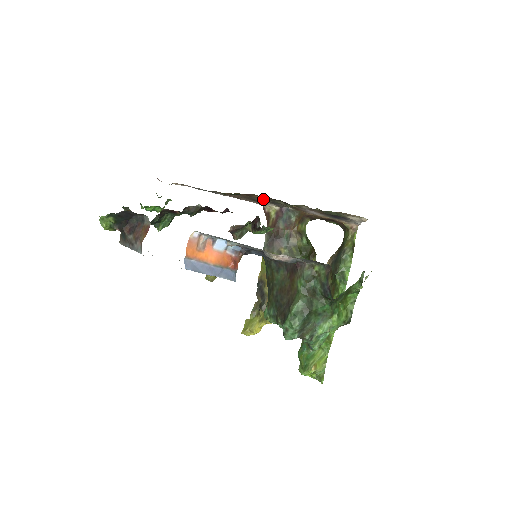
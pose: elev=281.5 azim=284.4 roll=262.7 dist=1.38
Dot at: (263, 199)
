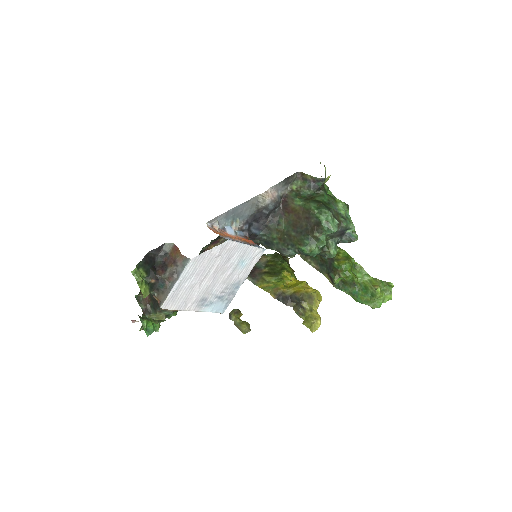
Dot at: occluded
